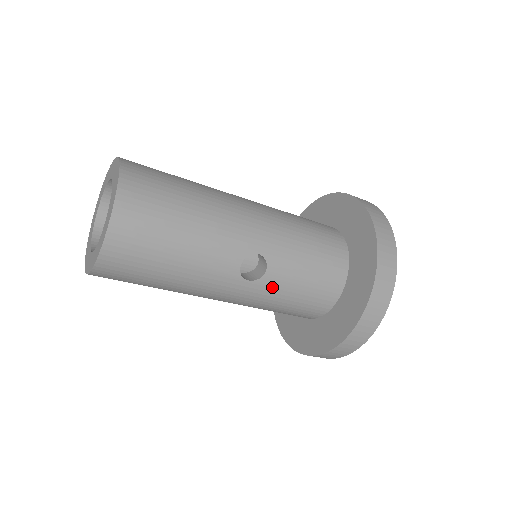
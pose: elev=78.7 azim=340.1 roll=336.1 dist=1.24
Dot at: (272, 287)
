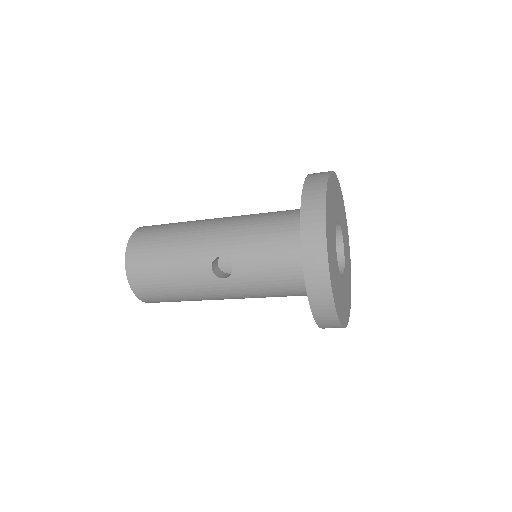
Dot at: (246, 278)
